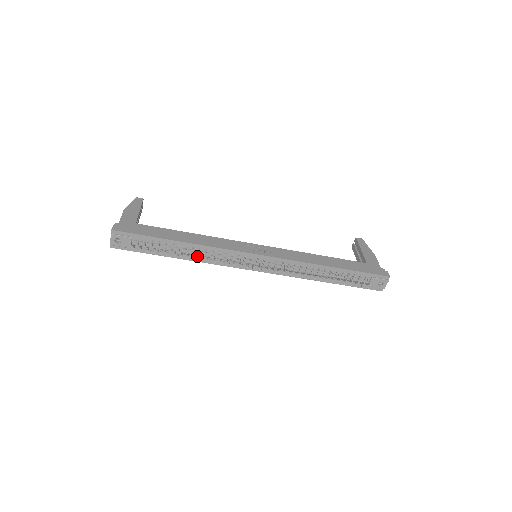
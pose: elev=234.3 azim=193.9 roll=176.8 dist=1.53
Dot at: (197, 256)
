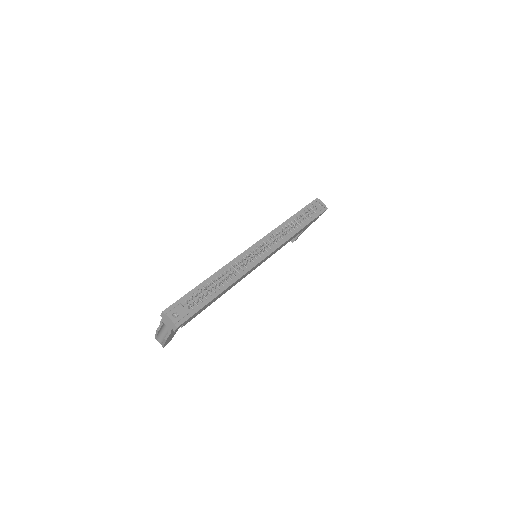
Dot at: (229, 279)
